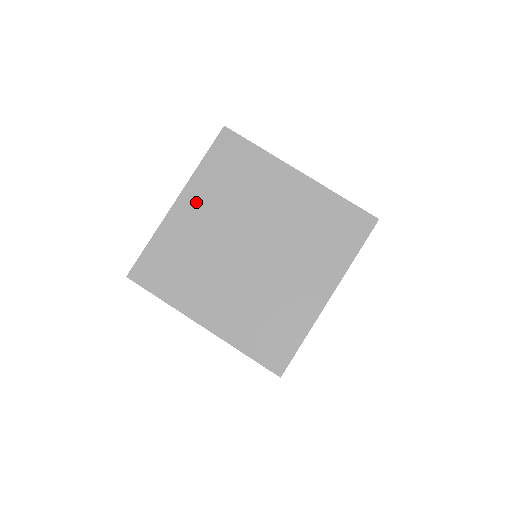
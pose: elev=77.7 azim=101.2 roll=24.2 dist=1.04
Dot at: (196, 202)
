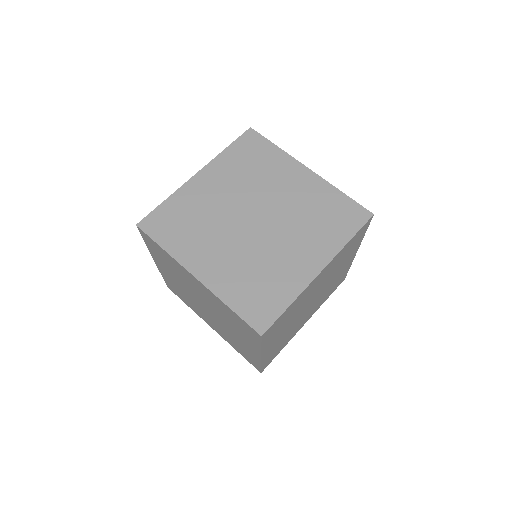
Dot at: (214, 177)
